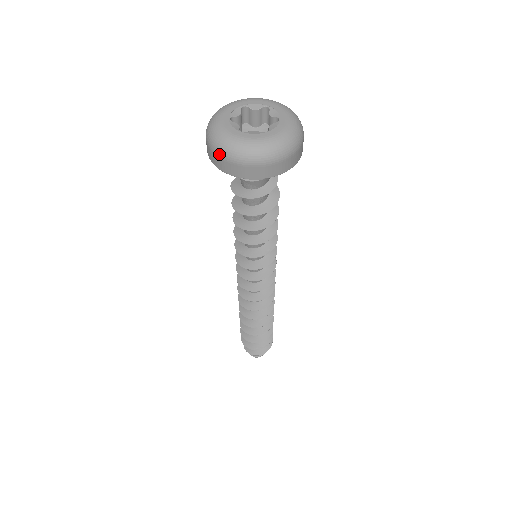
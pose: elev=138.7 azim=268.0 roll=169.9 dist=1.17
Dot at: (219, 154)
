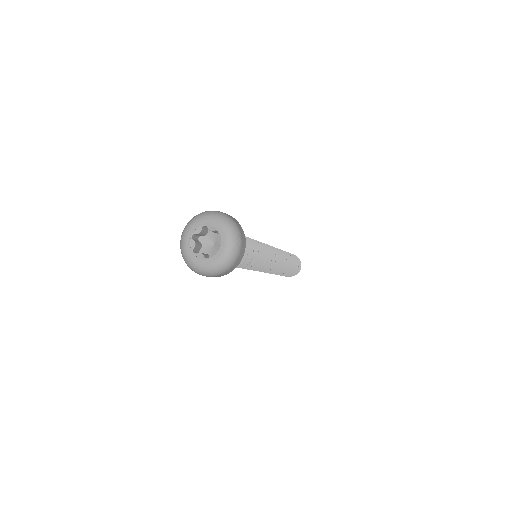
Dot at: (183, 258)
